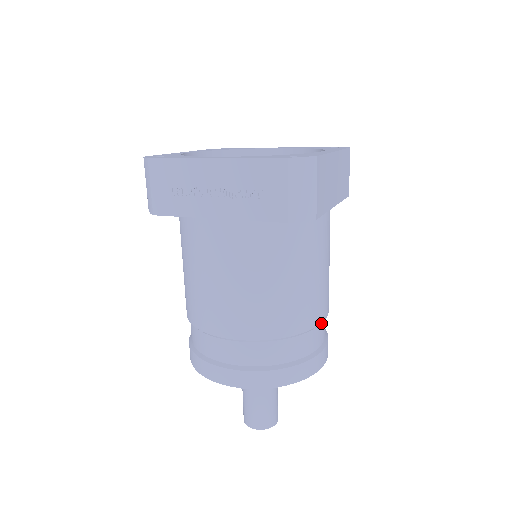
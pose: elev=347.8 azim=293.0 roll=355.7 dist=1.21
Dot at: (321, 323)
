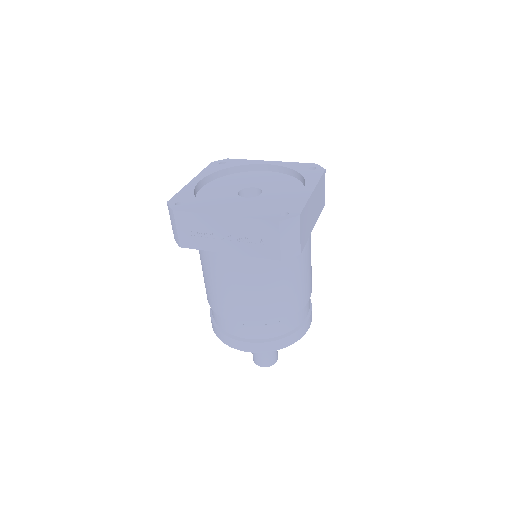
Dot at: occluded
